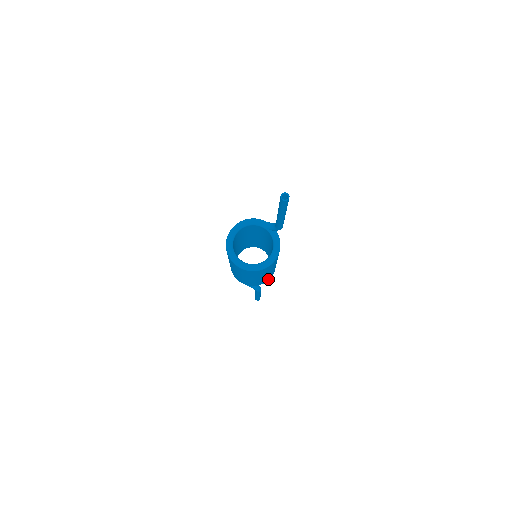
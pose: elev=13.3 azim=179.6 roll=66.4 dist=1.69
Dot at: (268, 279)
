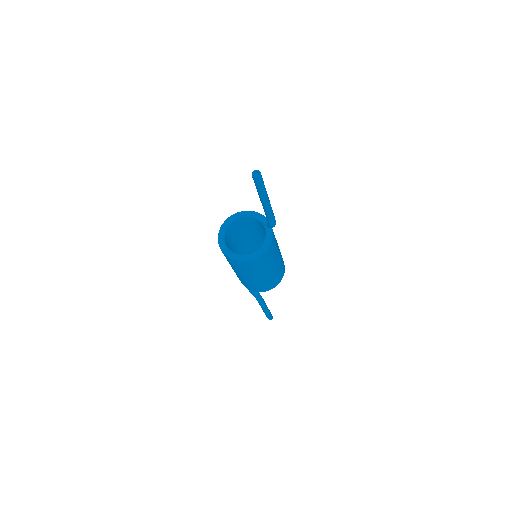
Dot at: (268, 288)
